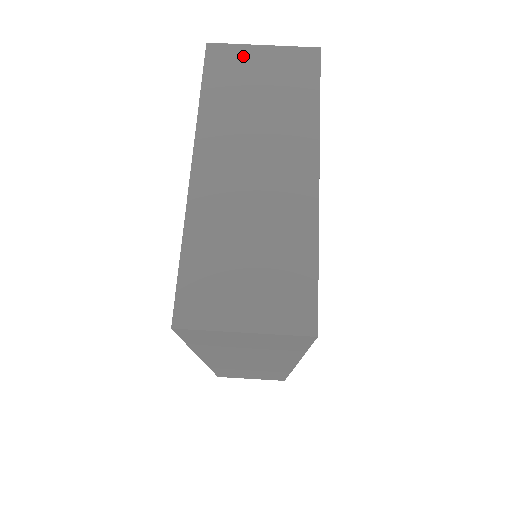
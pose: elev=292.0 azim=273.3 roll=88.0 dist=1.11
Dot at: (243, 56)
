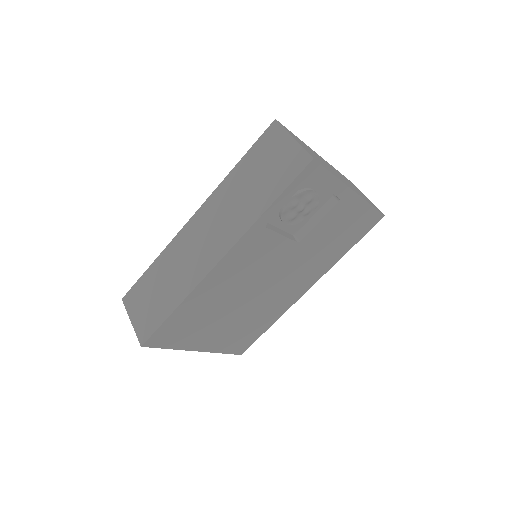
Dot at: (359, 190)
